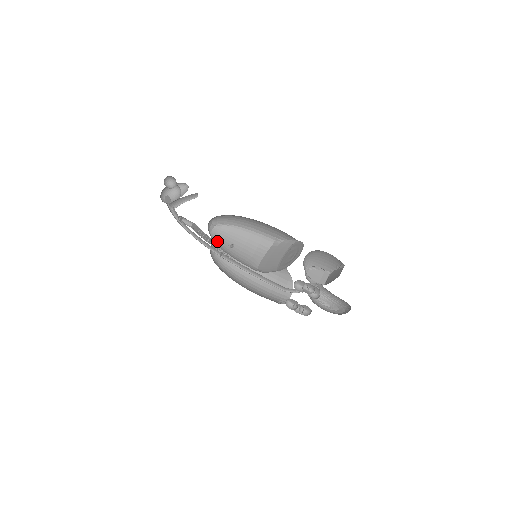
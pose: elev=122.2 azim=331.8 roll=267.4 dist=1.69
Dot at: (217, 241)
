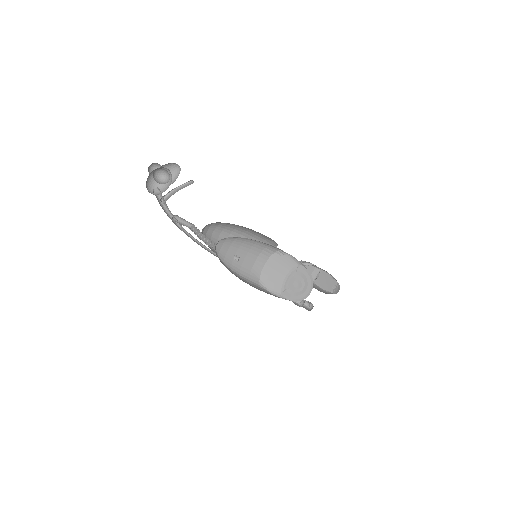
Dot at: (222, 256)
